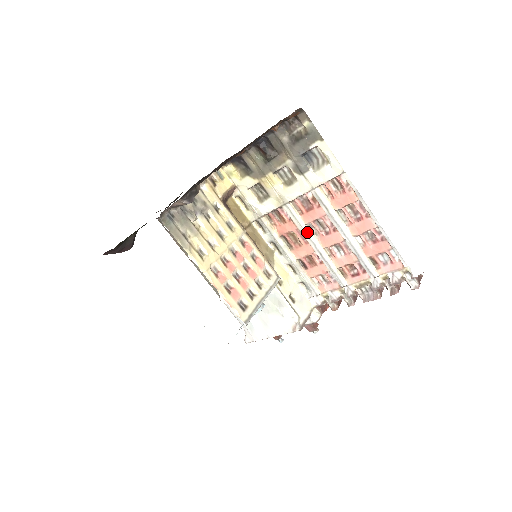
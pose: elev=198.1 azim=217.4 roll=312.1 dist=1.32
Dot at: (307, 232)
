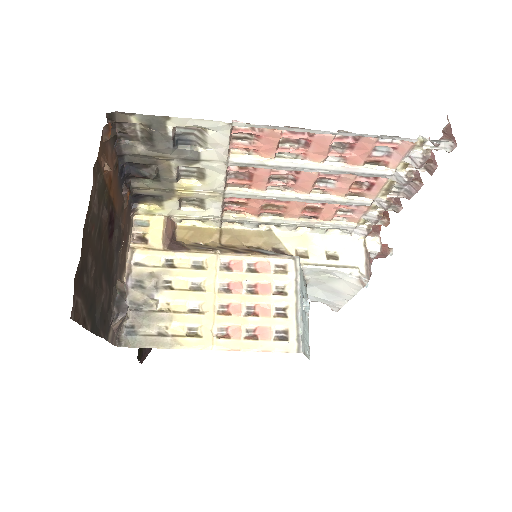
Dot at: (275, 196)
